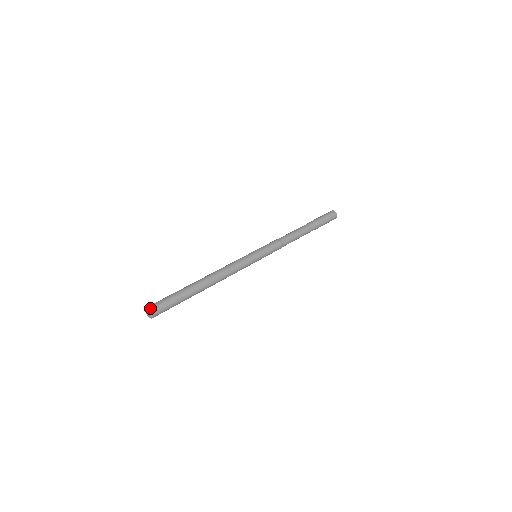
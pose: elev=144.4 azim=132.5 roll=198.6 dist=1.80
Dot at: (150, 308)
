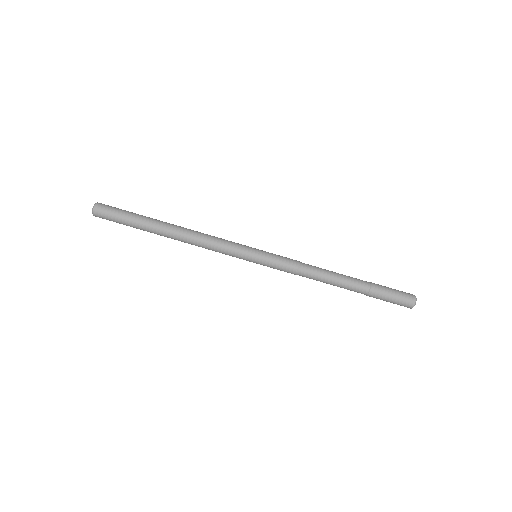
Dot at: (94, 215)
